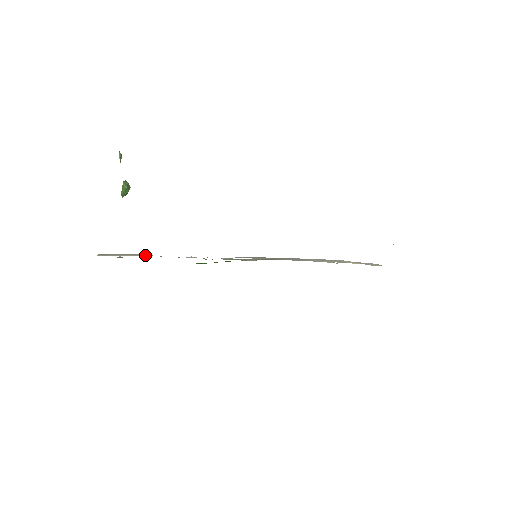
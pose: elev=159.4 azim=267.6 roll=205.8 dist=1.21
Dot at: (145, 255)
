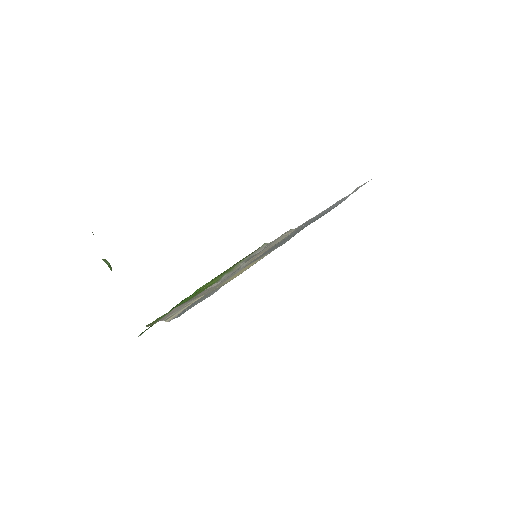
Dot at: (198, 298)
